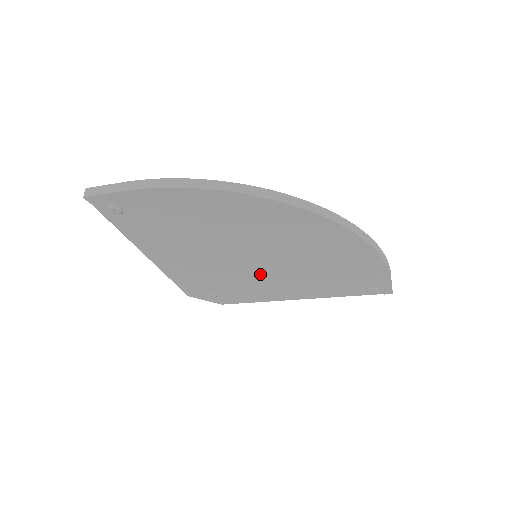
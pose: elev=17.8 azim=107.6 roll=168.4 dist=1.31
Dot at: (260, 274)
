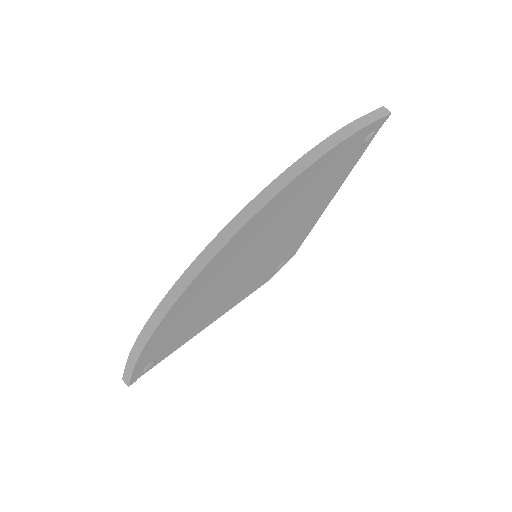
Dot at: (280, 243)
